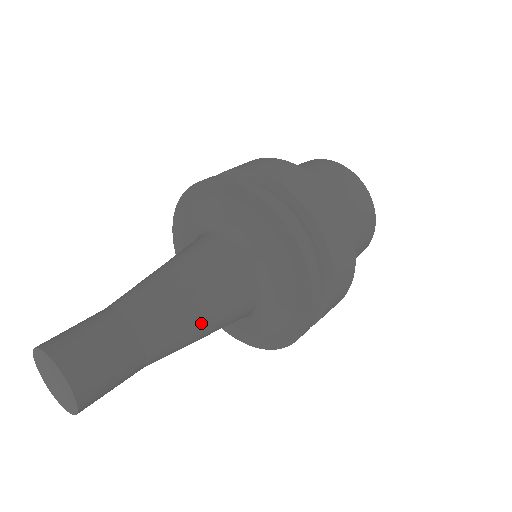
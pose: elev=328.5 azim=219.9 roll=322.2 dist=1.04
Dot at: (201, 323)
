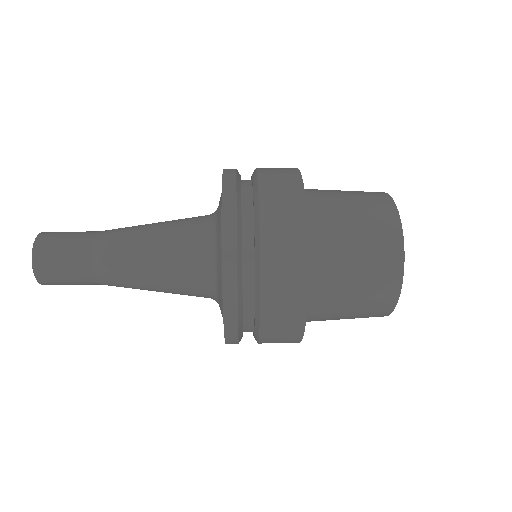
Dot at: (147, 286)
